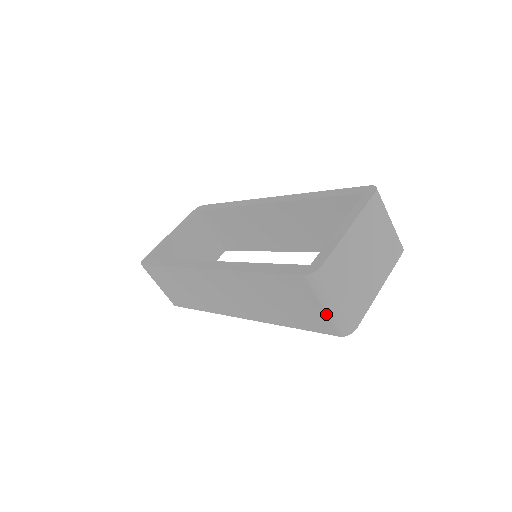
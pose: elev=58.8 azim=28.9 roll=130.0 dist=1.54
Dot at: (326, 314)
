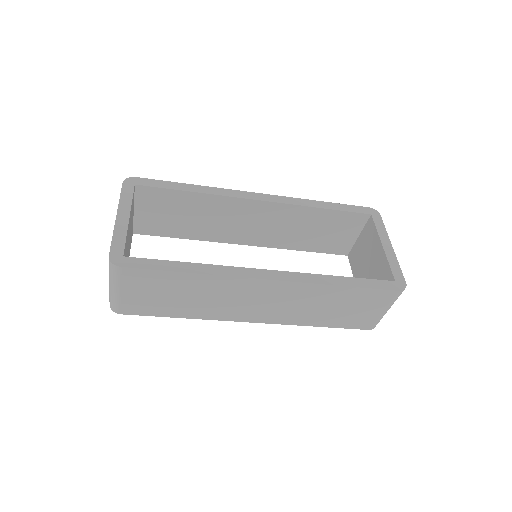
Dot at: (380, 316)
